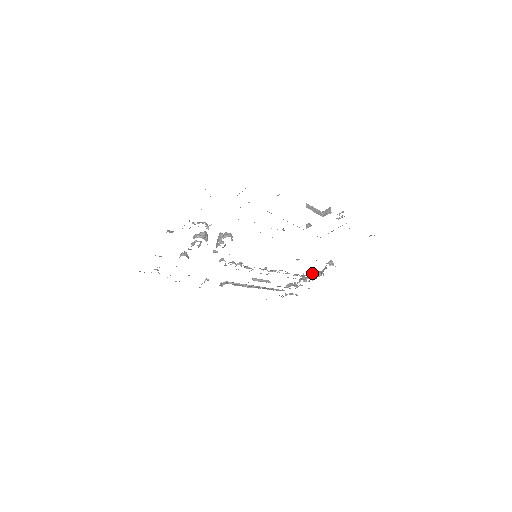
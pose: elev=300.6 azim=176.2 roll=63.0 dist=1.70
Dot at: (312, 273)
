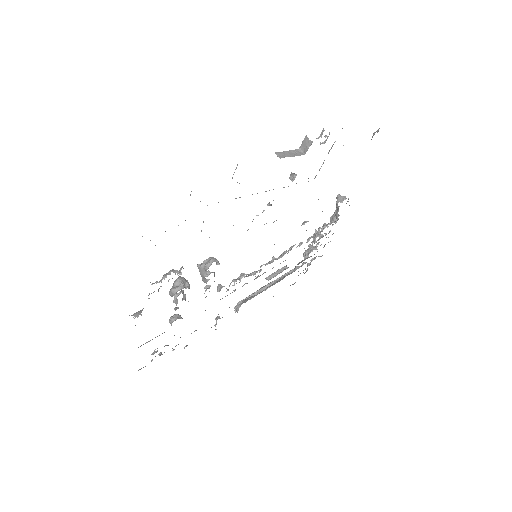
Dot at: (324, 223)
